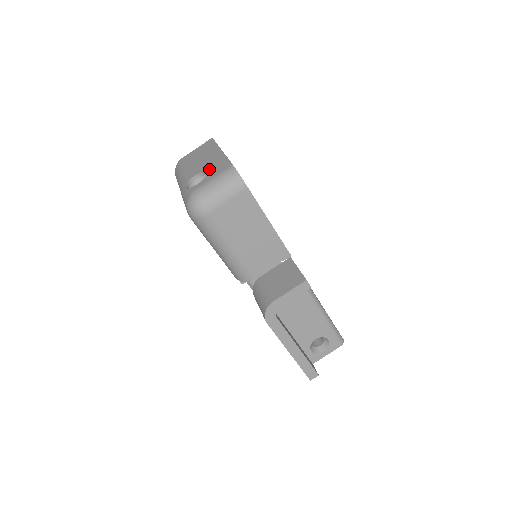
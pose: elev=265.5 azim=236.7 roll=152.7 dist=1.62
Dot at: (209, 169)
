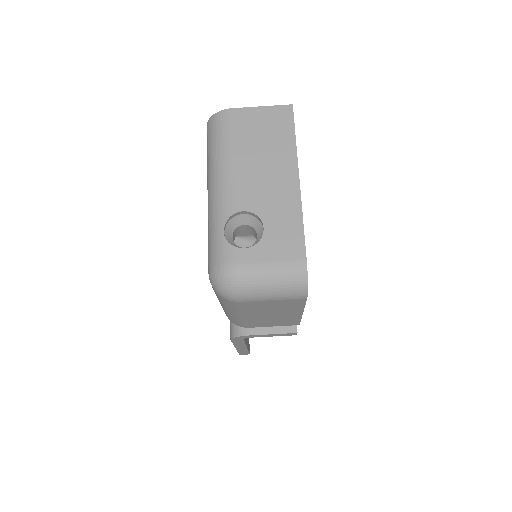
Dot at: (269, 222)
